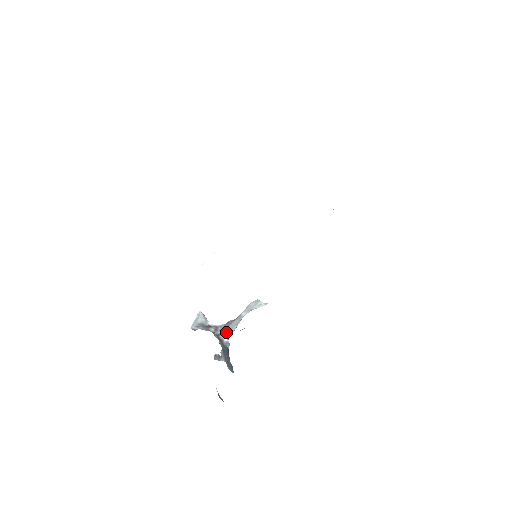
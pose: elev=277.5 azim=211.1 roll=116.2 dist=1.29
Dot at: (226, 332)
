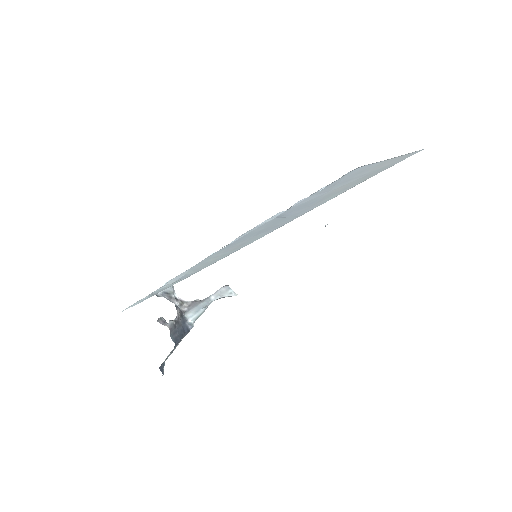
Dot at: (192, 312)
